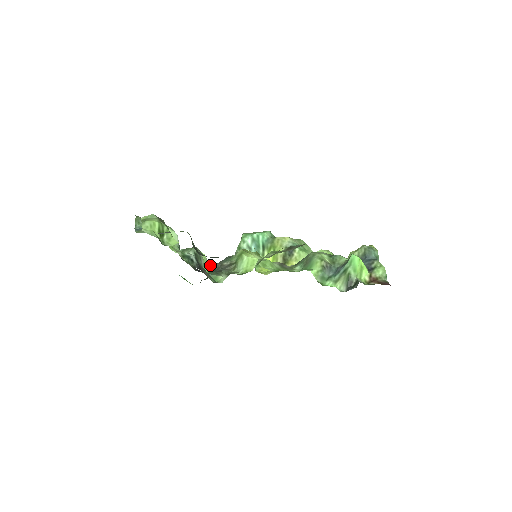
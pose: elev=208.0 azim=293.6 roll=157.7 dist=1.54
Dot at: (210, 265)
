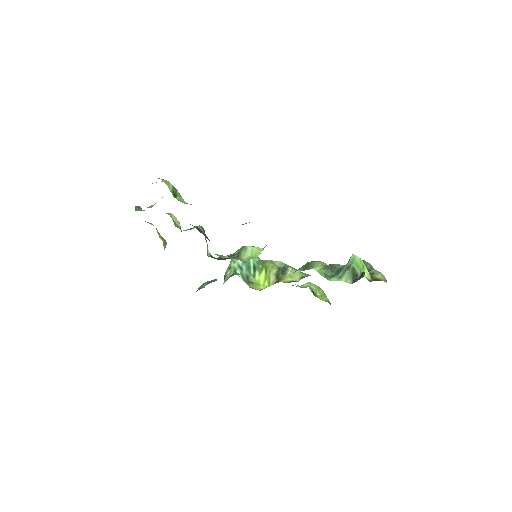
Dot at: (211, 255)
